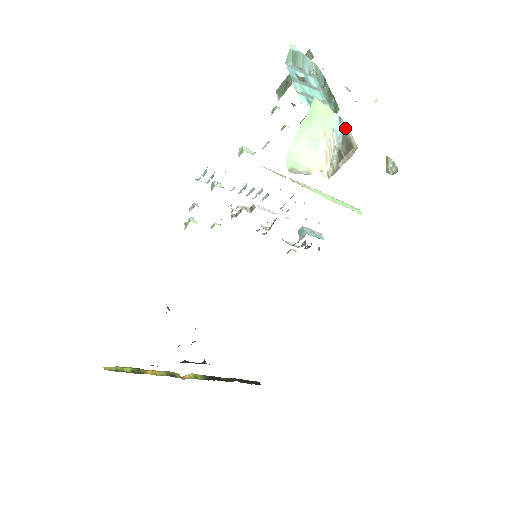
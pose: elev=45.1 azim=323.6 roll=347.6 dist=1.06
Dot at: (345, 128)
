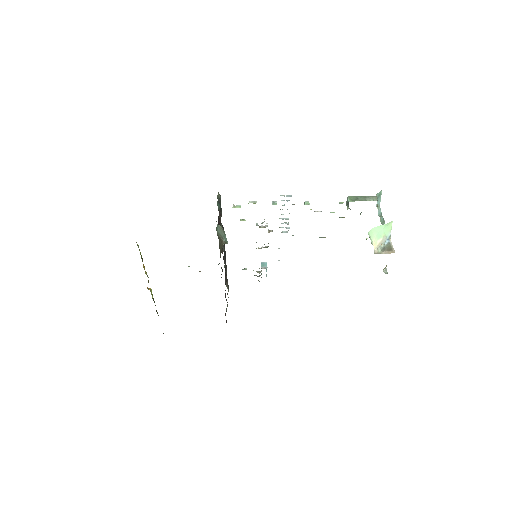
Dot at: (390, 241)
